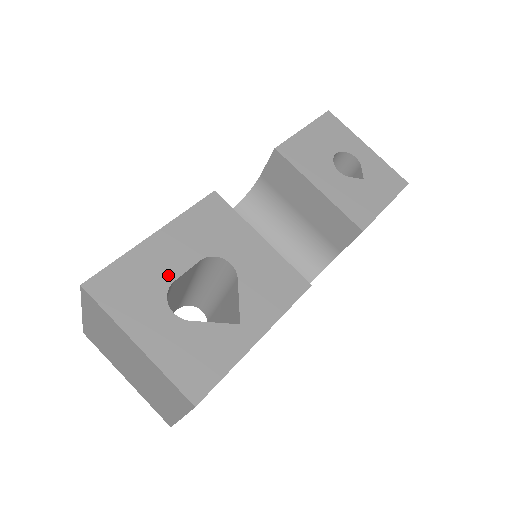
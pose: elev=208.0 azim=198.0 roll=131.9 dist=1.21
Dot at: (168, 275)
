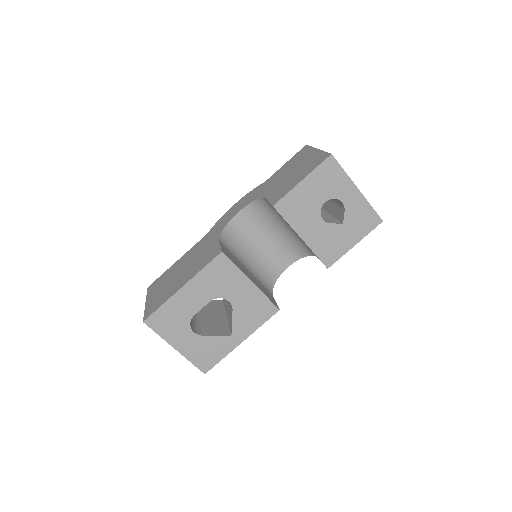
Dot at: (191, 312)
